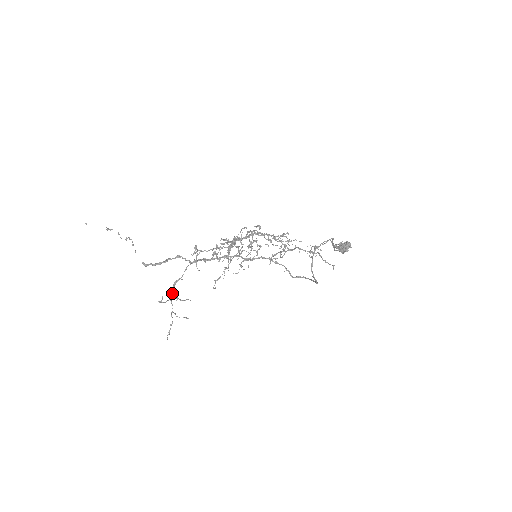
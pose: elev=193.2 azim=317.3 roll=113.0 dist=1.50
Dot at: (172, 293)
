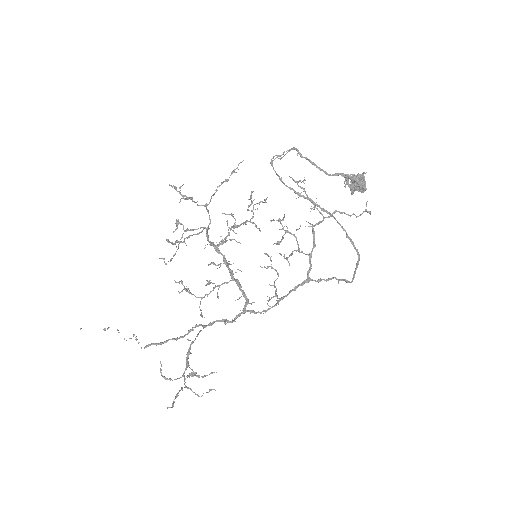
Dot at: (185, 368)
